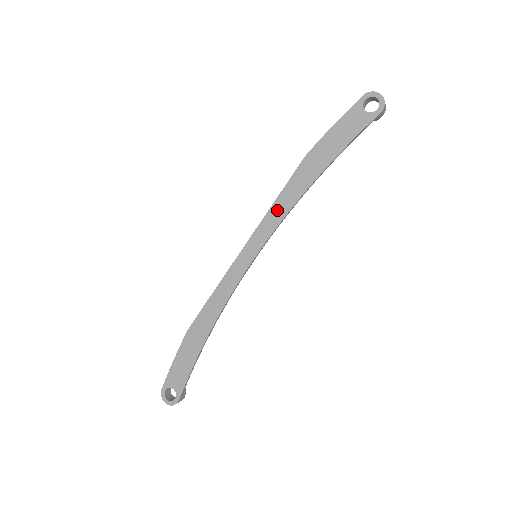
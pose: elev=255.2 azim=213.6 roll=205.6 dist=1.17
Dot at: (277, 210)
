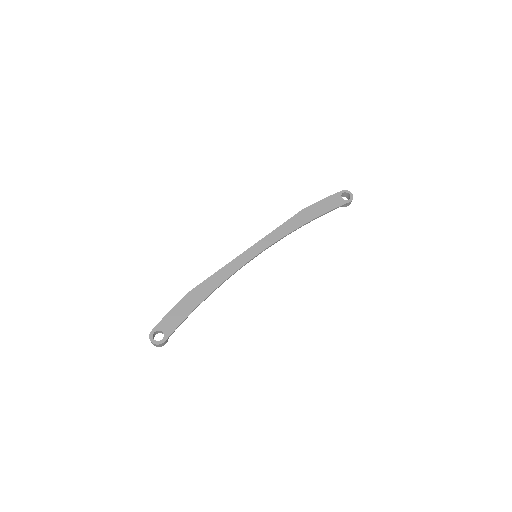
Dot at: (278, 232)
